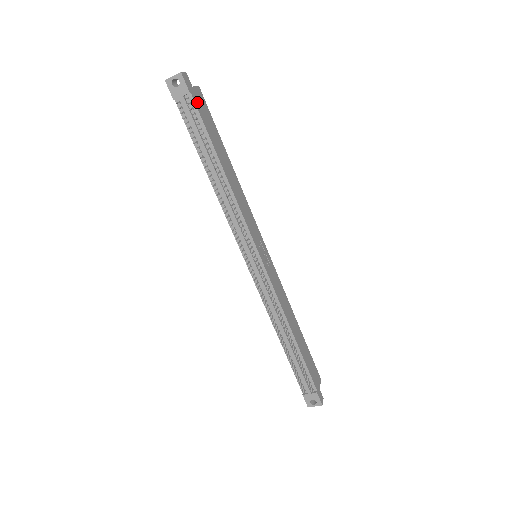
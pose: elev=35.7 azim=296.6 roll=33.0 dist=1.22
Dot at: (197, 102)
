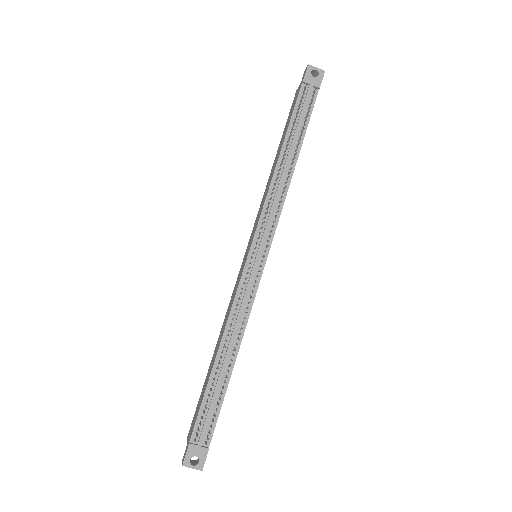
Dot at: (314, 100)
